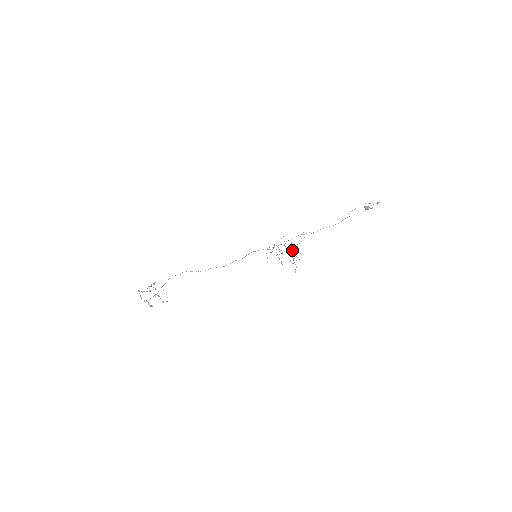
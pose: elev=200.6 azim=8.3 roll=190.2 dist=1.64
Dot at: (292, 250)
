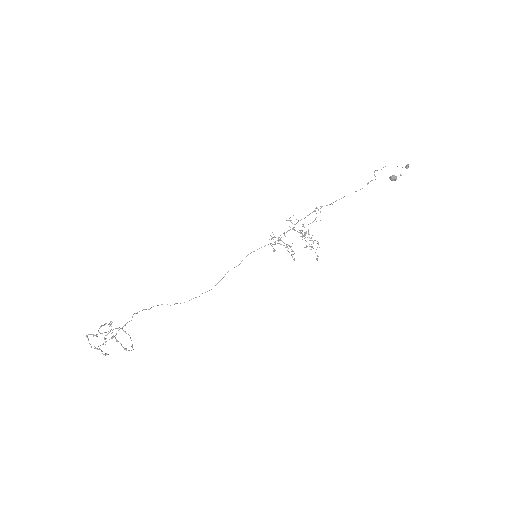
Dot at: occluded
